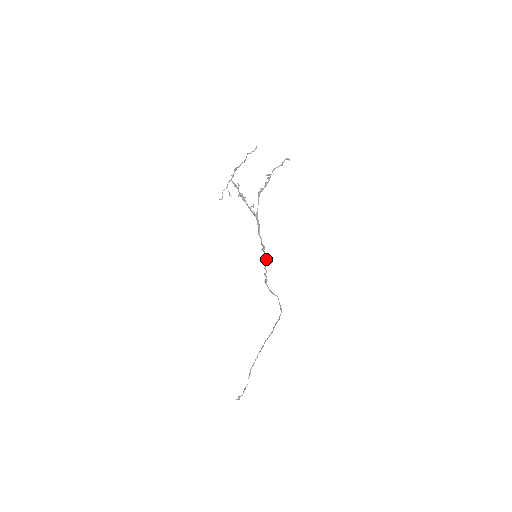
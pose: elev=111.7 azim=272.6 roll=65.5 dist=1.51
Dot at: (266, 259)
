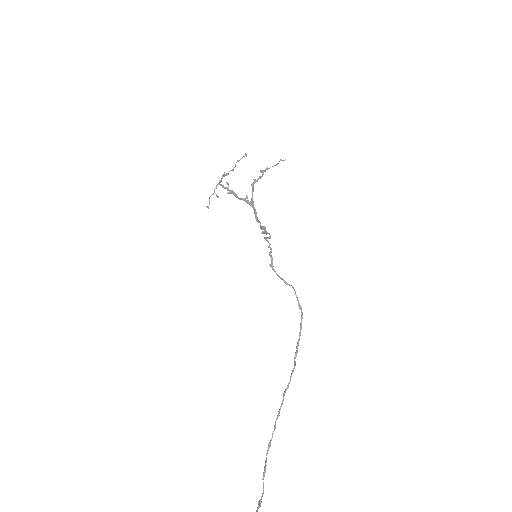
Dot at: (269, 236)
